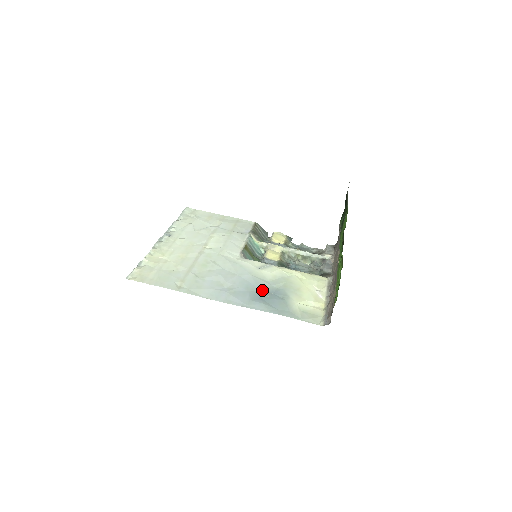
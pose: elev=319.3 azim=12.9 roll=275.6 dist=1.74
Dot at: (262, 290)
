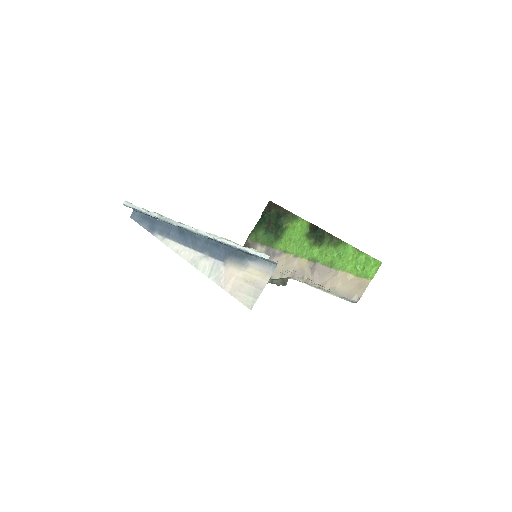
Dot at: occluded
